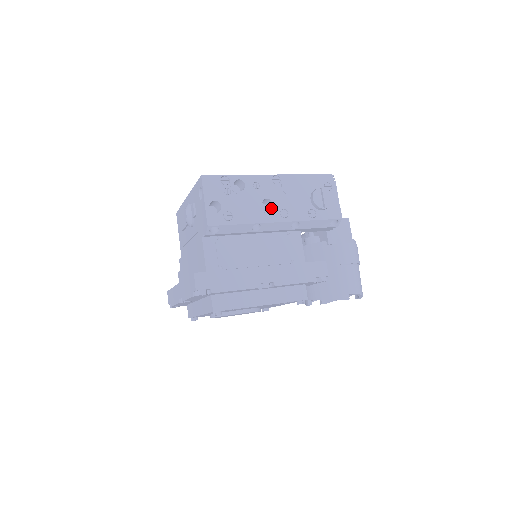
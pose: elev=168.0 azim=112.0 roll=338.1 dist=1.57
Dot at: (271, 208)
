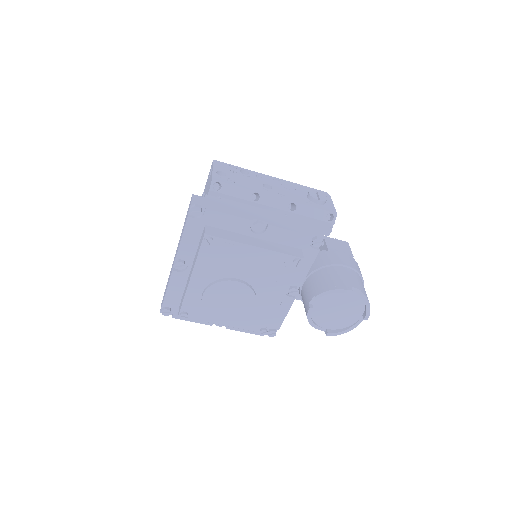
Dot at: (270, 190)
